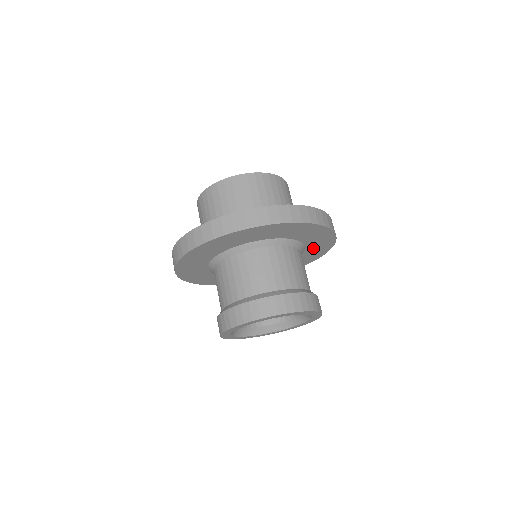
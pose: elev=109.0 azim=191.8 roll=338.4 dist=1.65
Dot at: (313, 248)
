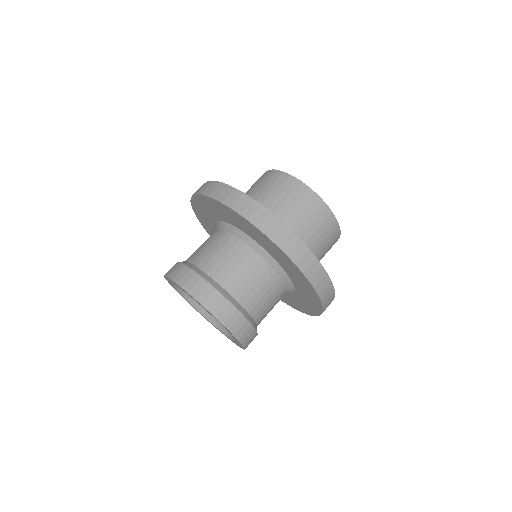
Dot at: (301, 288)
